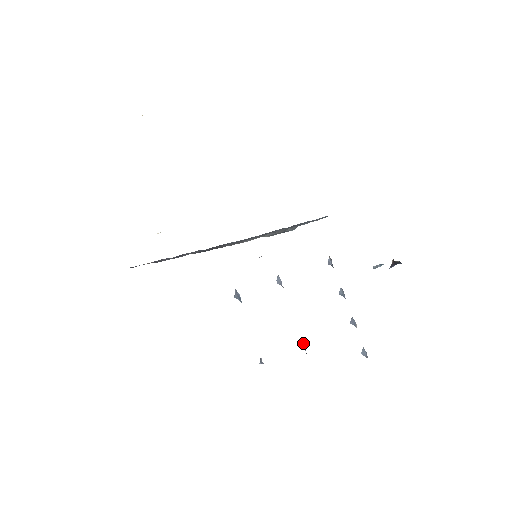
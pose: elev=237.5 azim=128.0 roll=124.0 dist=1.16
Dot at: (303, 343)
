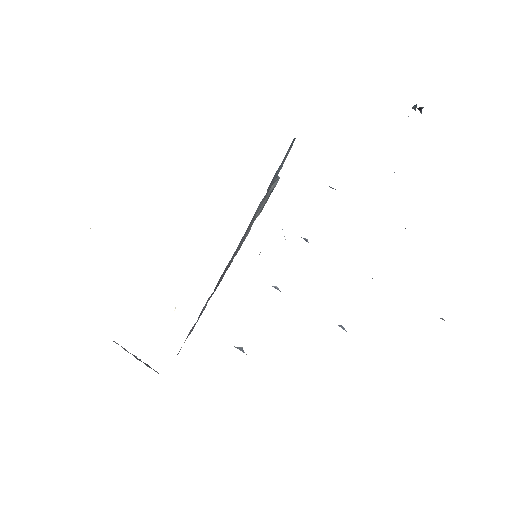
Dot at: occluded
